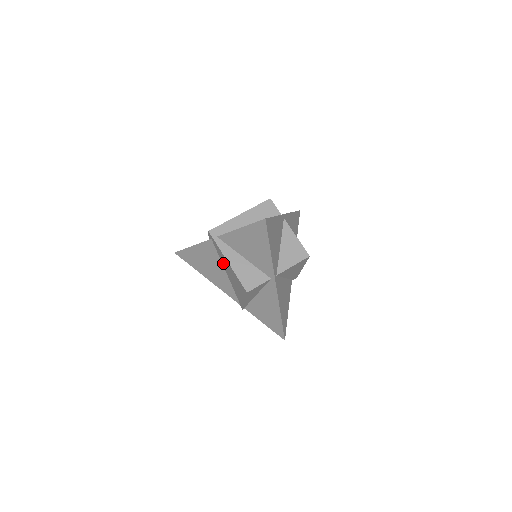
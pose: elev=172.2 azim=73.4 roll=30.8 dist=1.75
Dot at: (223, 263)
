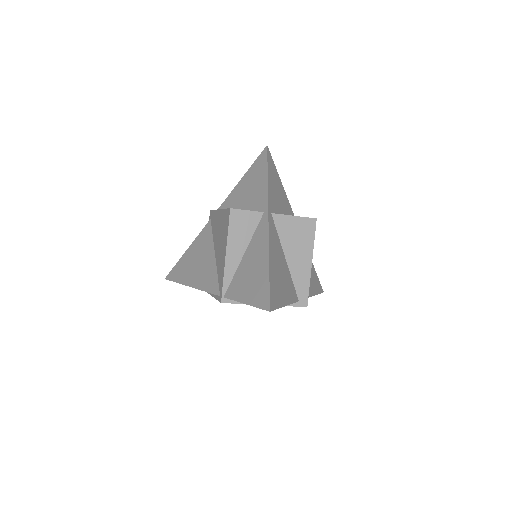
Dot at: (215, 236)
